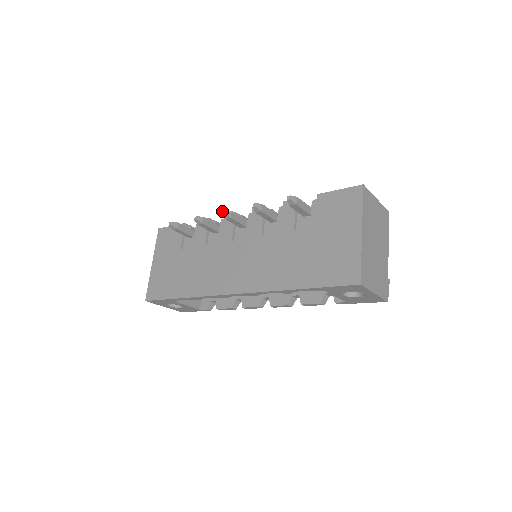
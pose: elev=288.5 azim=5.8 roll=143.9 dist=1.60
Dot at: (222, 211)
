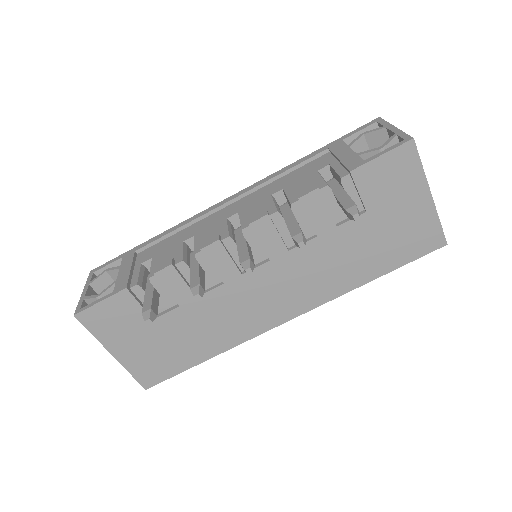
Dot at: (246, 271)
